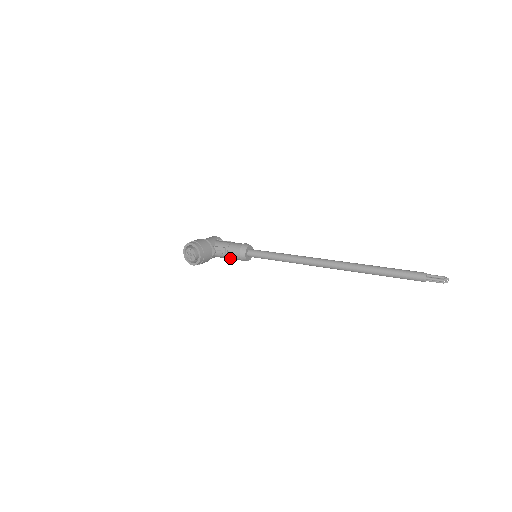
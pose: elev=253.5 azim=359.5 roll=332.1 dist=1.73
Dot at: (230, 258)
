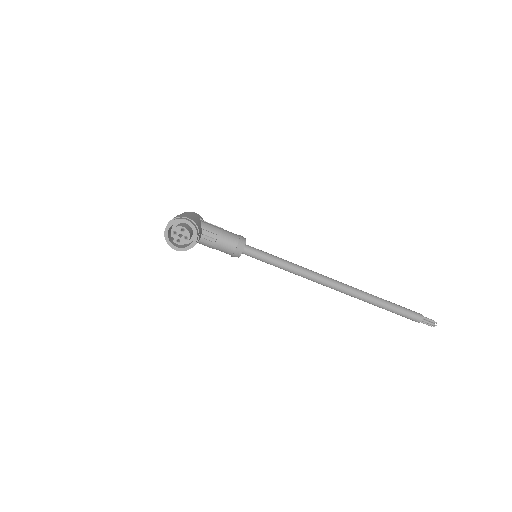
Dot at: (214, 248)
